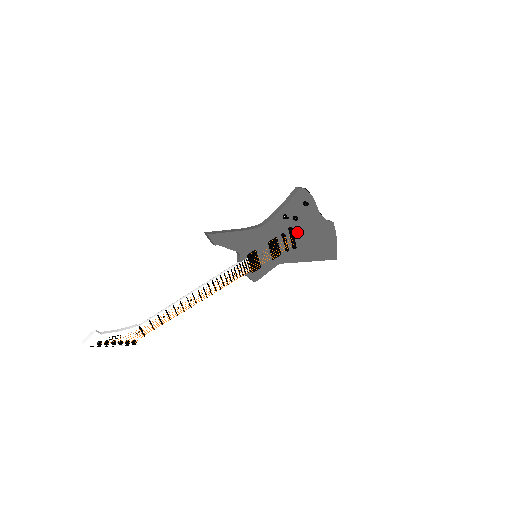
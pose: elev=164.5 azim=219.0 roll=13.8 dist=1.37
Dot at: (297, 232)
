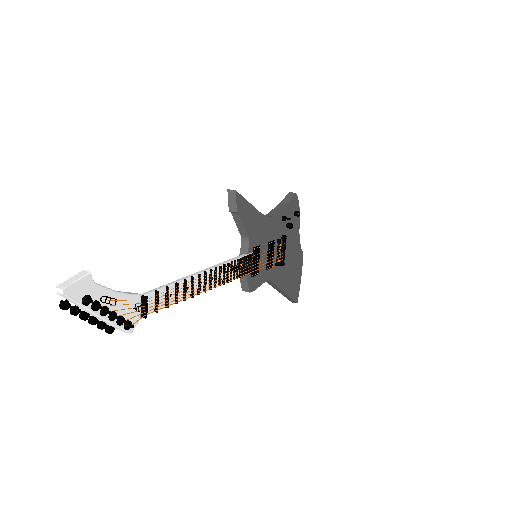
Dot at: occluded
